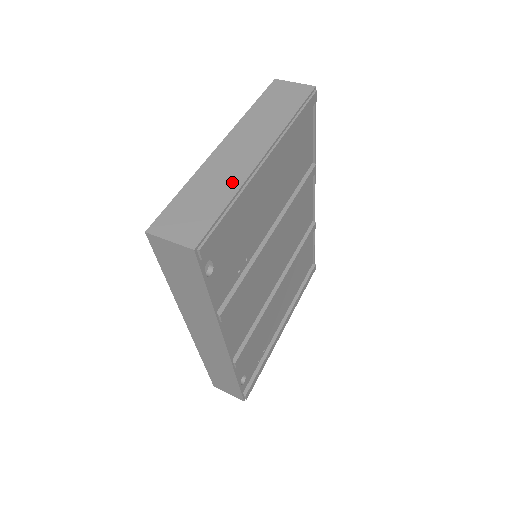
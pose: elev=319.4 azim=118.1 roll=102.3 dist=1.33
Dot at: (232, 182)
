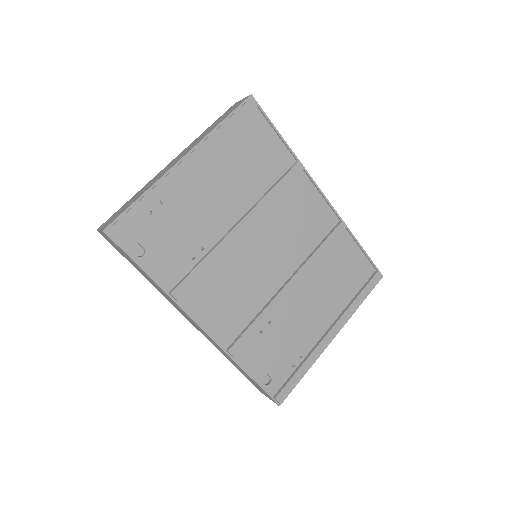
Dot at: (153, 183)
